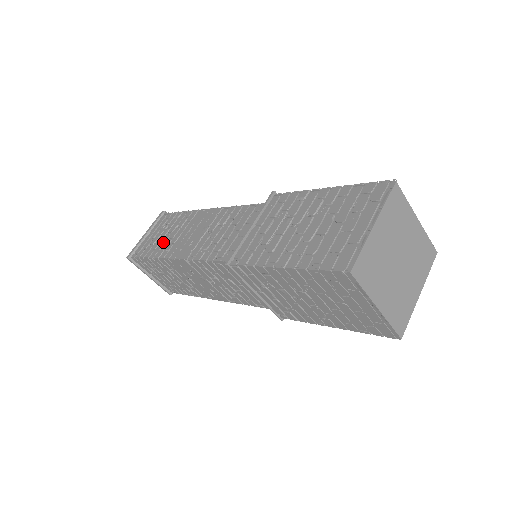
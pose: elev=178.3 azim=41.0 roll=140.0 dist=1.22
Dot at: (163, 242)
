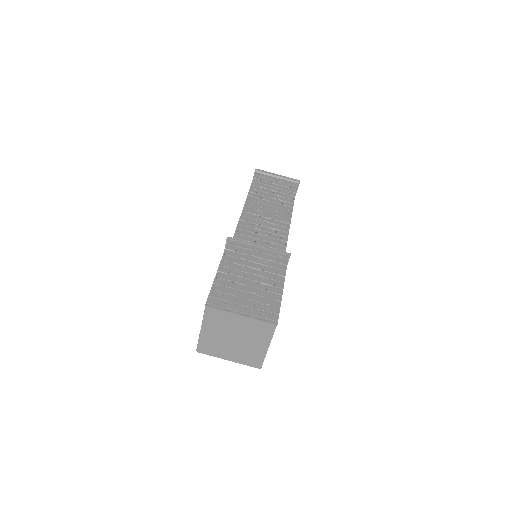
Dot at: occluded
